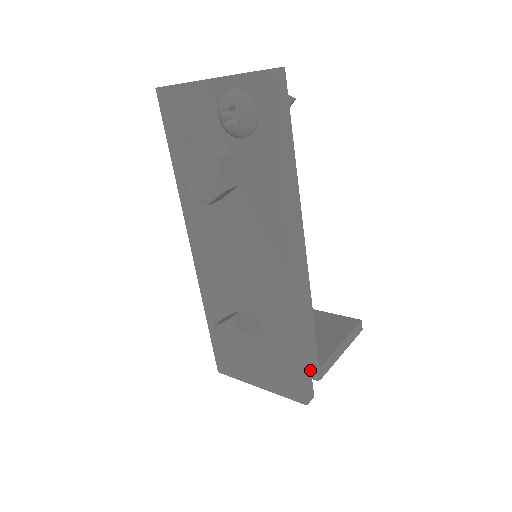
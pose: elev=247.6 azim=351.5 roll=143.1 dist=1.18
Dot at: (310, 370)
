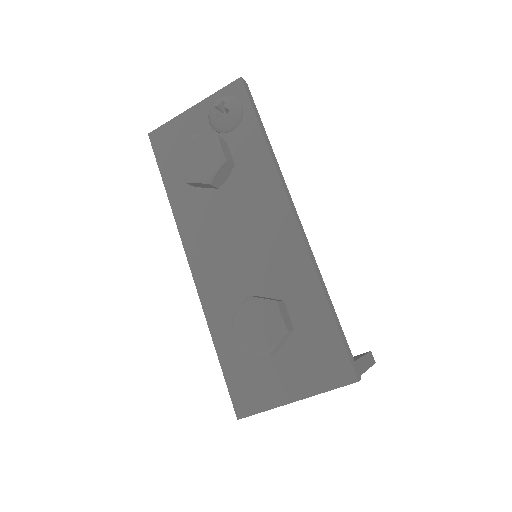
Dot at: (346, 342)
